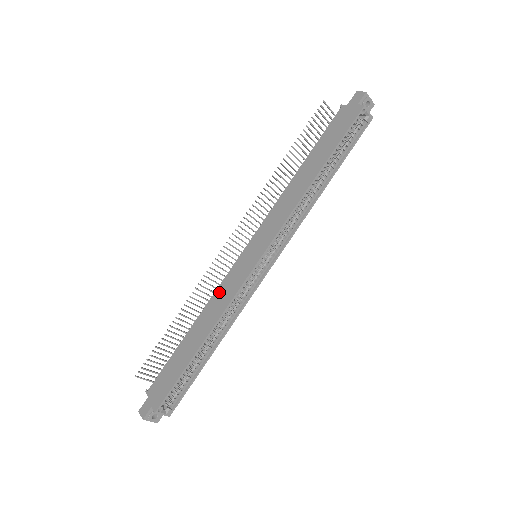
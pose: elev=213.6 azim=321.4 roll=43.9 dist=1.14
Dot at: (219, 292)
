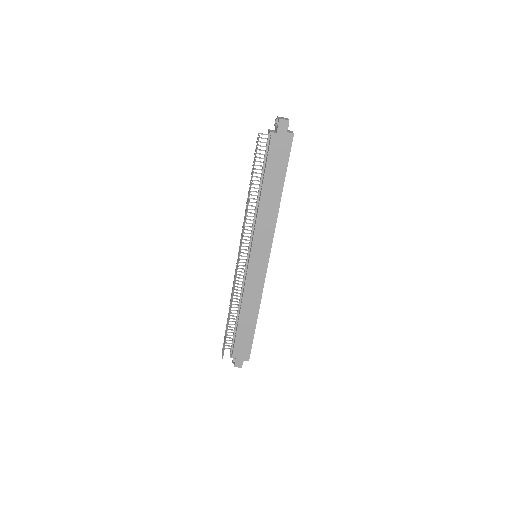
Dot at: (248, 290)
